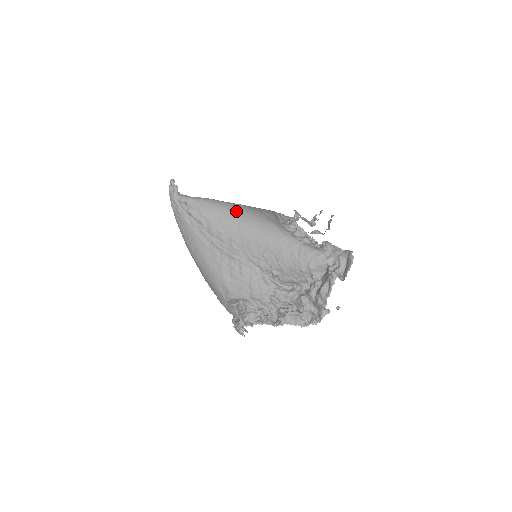
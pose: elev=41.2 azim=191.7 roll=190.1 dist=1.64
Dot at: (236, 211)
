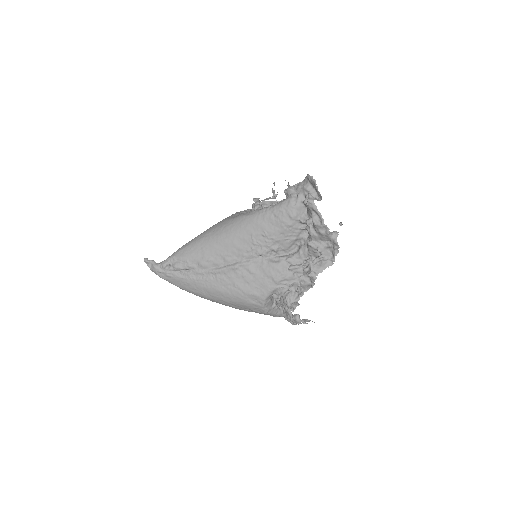
Dot at: (207, 235)
